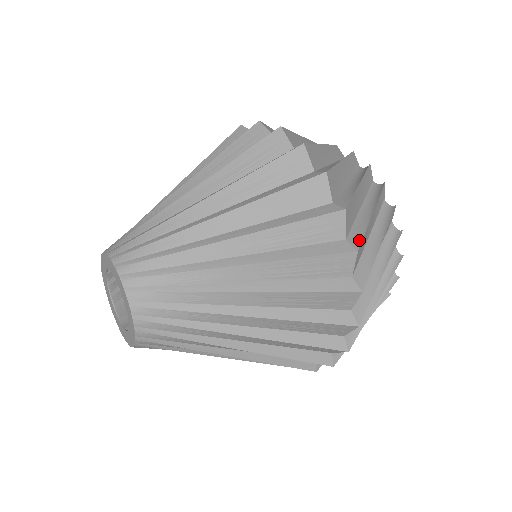
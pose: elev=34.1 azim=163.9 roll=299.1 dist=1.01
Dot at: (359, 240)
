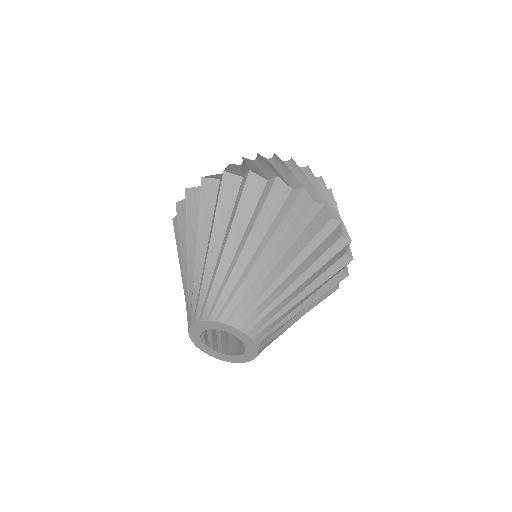
Dot at: (346, 232)
